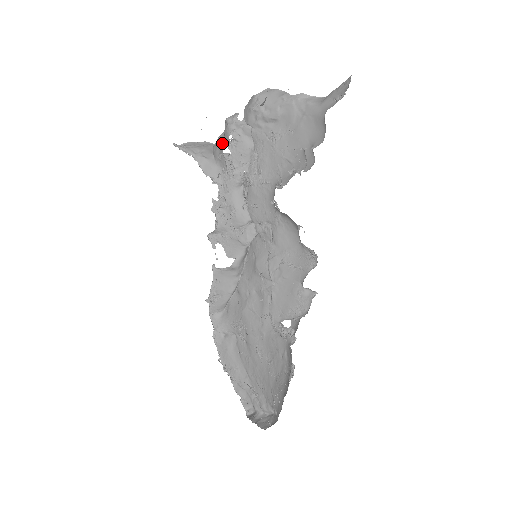
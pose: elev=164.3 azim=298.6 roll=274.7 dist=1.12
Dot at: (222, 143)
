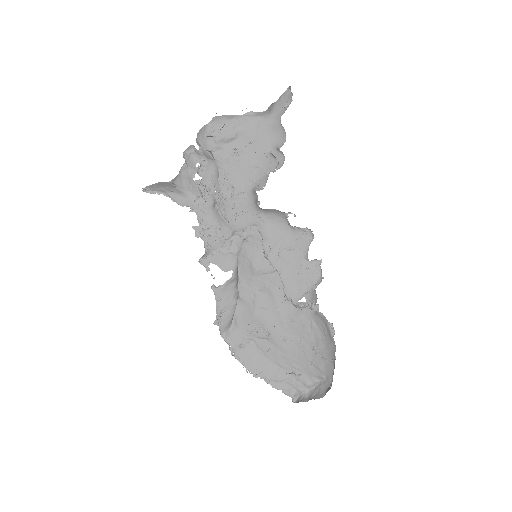
Dot at: (189, 173)
